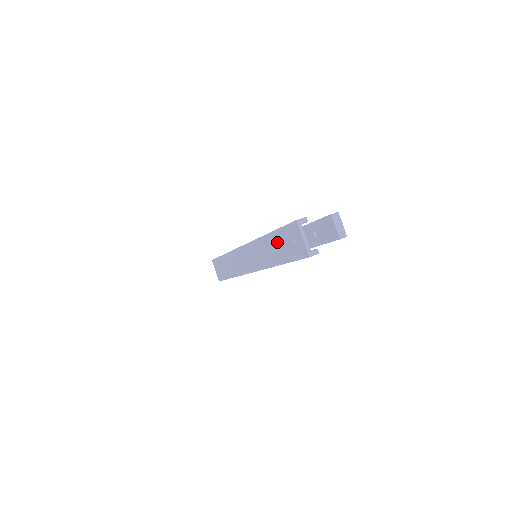
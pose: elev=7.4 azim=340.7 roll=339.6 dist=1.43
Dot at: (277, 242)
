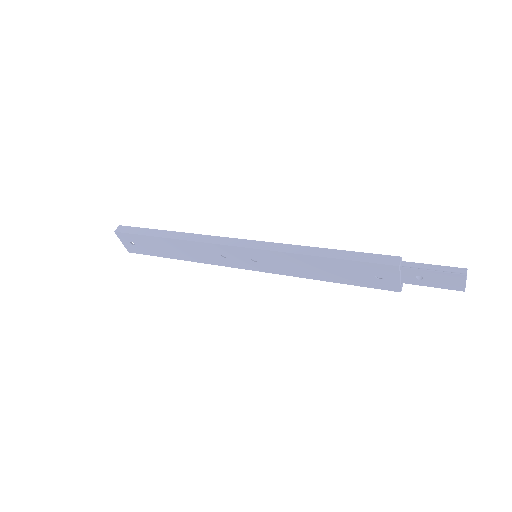
Dot at: (336, 267)
